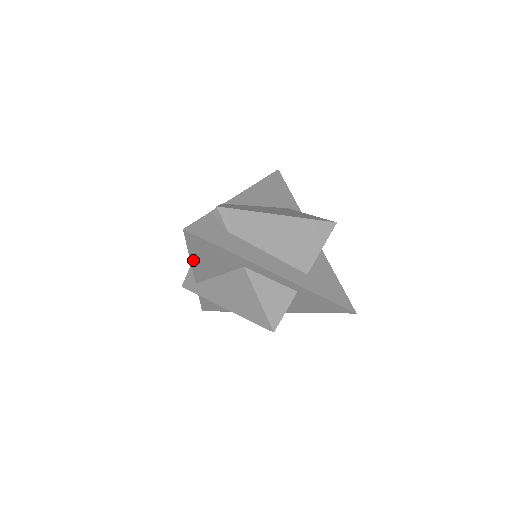
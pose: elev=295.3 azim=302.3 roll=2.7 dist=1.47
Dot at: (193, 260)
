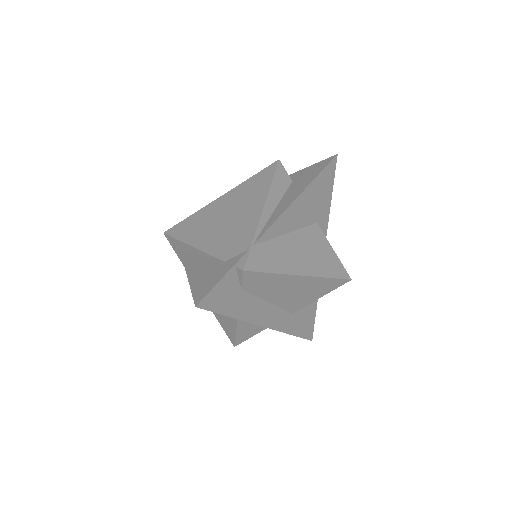
Dot at: occluded
